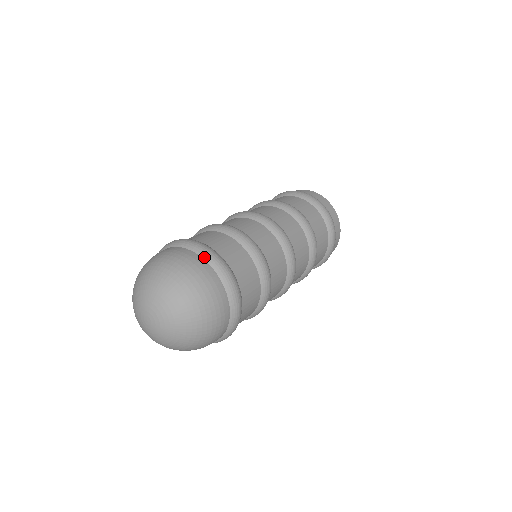
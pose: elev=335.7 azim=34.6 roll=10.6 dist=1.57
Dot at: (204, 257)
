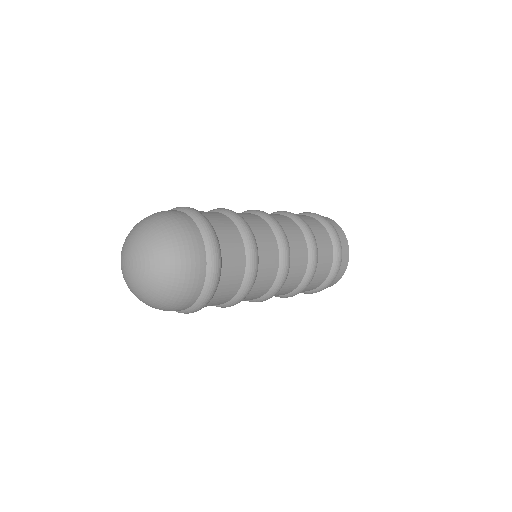
Dot at: (191, 216)
